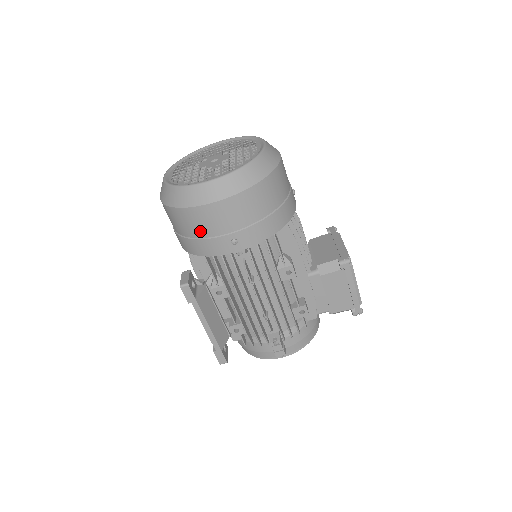
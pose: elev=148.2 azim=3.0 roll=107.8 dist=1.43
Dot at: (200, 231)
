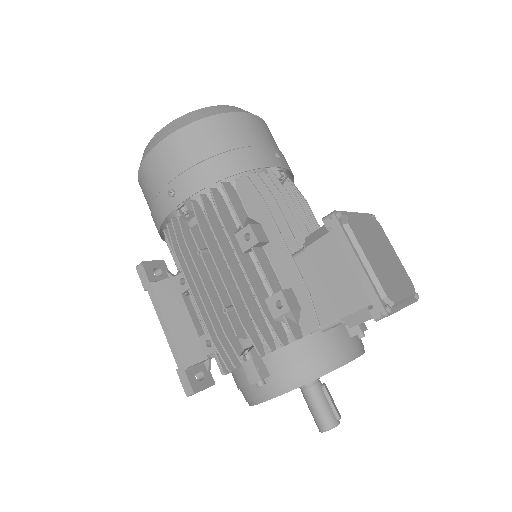
Dot at: (150, 194)
